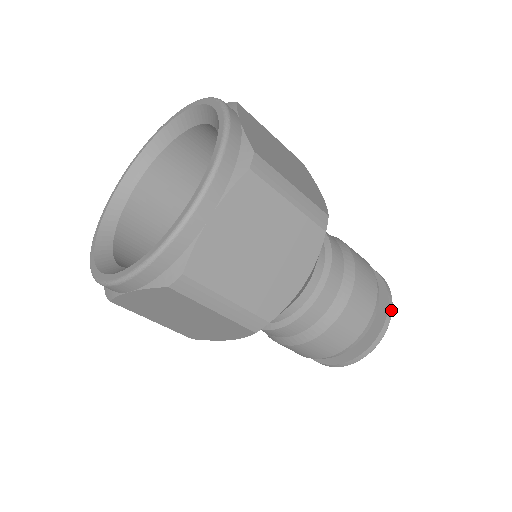
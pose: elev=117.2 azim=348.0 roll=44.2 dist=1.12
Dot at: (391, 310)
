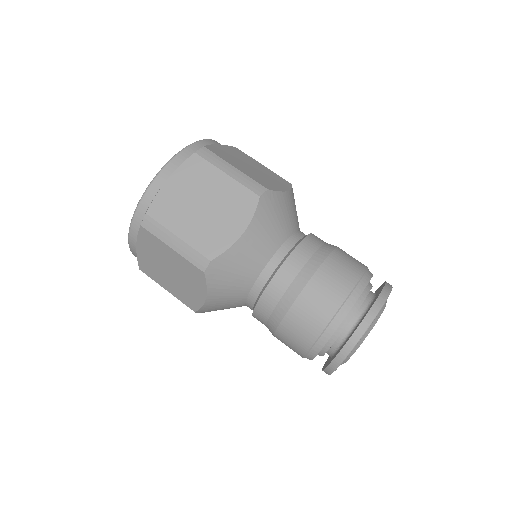
Dot at: (381, 303)
